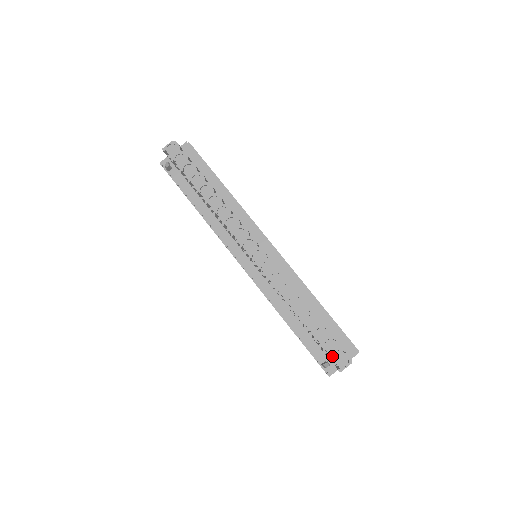
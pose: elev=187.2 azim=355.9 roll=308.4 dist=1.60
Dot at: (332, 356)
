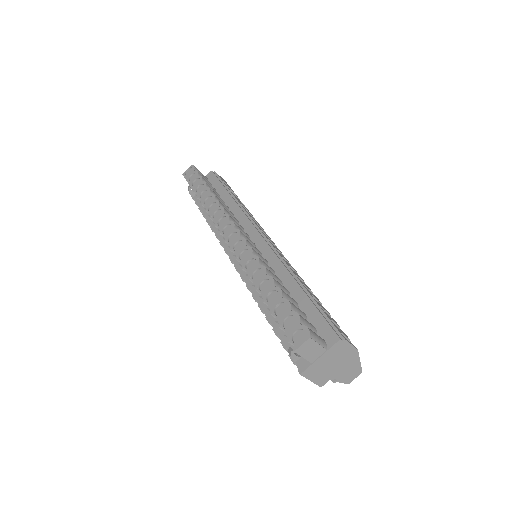
Dot at: (287, 331)
